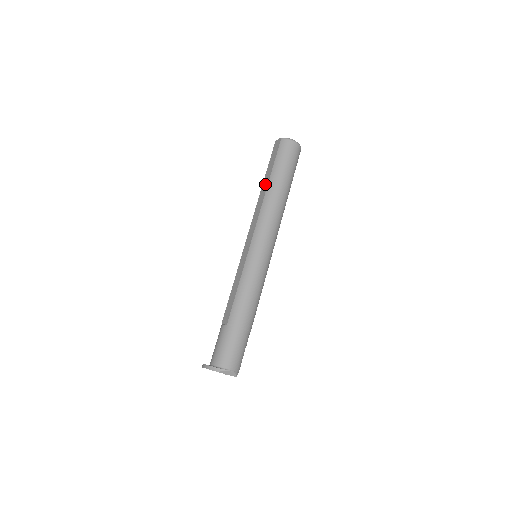
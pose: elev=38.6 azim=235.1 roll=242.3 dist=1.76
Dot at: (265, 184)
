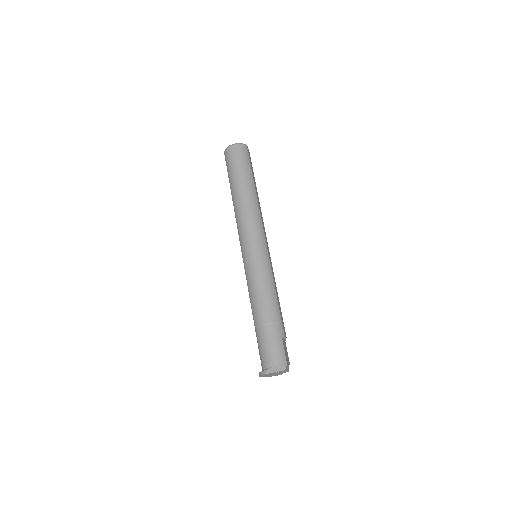
Dot at: occluded
